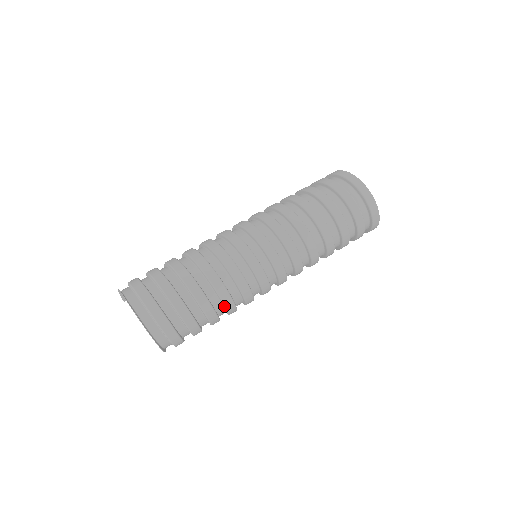
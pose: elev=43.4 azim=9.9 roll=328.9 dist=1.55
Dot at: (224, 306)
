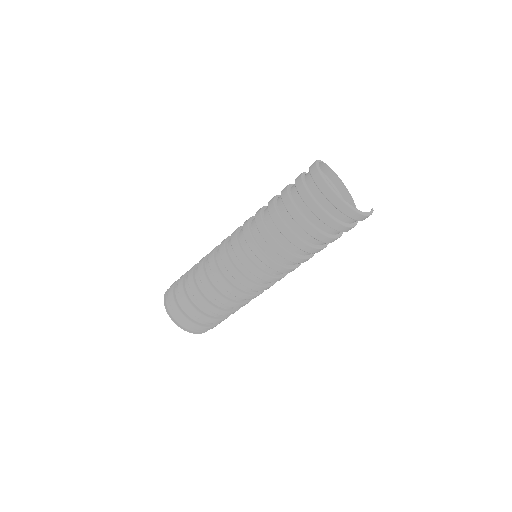
Dot at: (214, 297)
